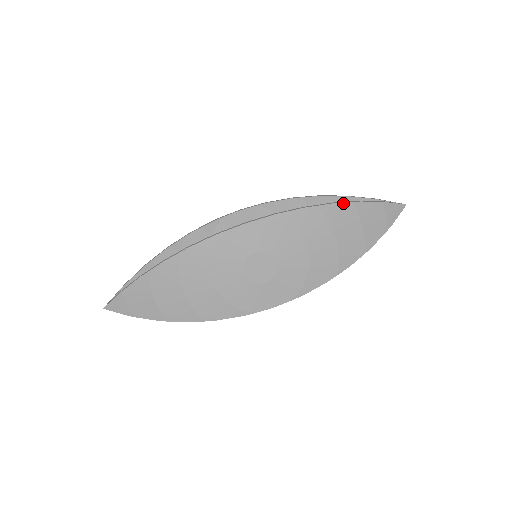
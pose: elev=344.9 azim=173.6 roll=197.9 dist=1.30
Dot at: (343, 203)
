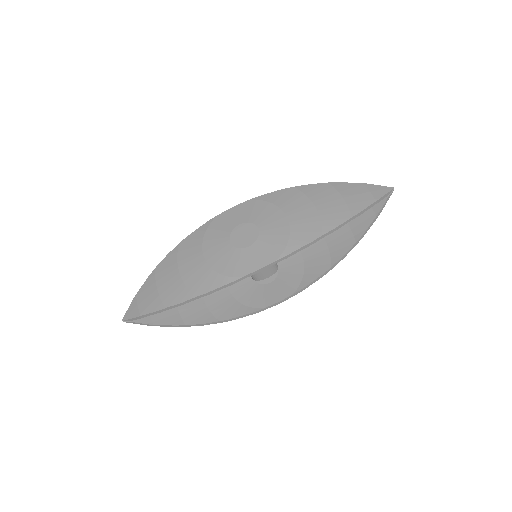
Dot at: (319, 184)
